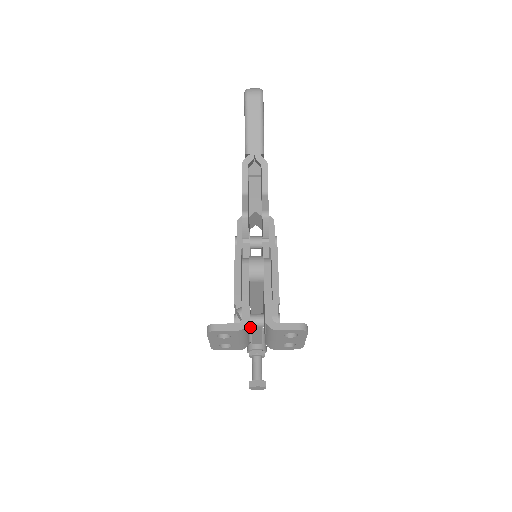
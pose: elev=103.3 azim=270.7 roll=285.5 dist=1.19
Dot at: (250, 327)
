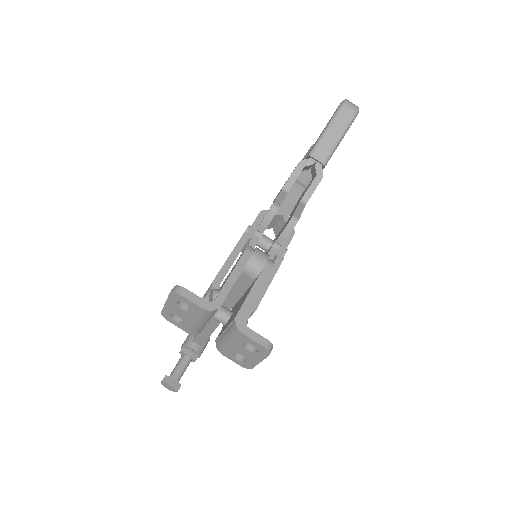
Dot at: occluded
